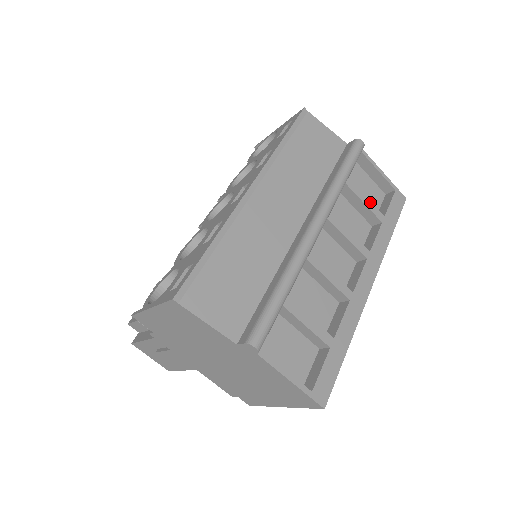
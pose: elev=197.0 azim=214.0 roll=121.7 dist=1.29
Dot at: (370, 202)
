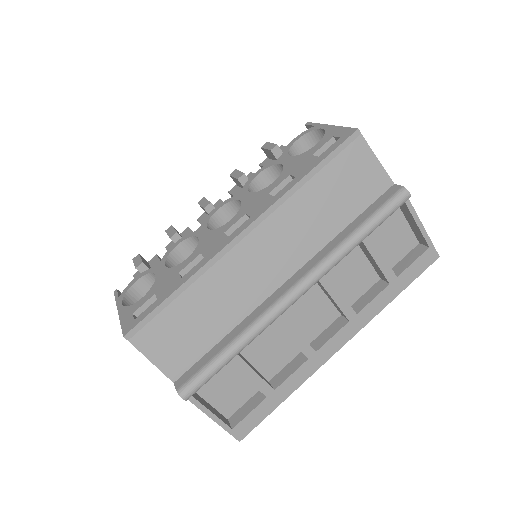
Dot at: (385, 261)
